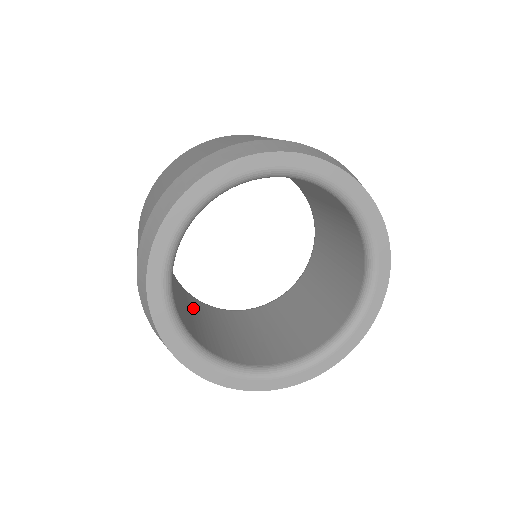
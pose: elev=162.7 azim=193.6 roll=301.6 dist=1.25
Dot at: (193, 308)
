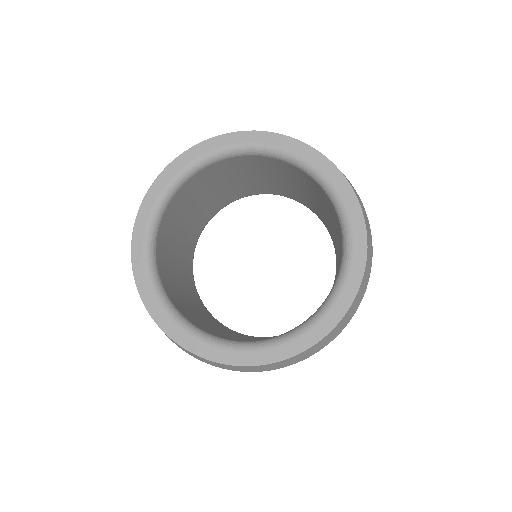
Dot at: (183, 262)
